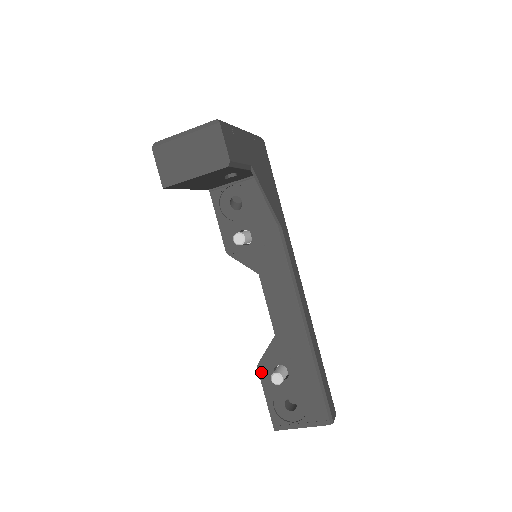
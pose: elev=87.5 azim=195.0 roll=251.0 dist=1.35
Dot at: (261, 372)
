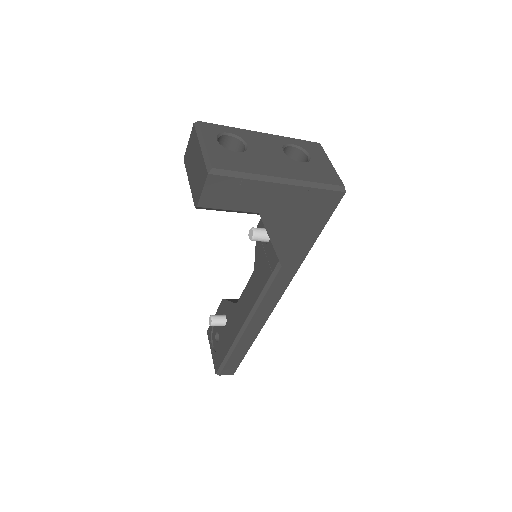
Dot at: (221, 304)
